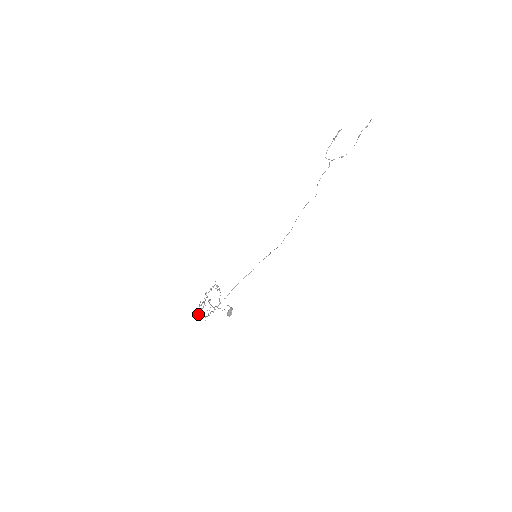
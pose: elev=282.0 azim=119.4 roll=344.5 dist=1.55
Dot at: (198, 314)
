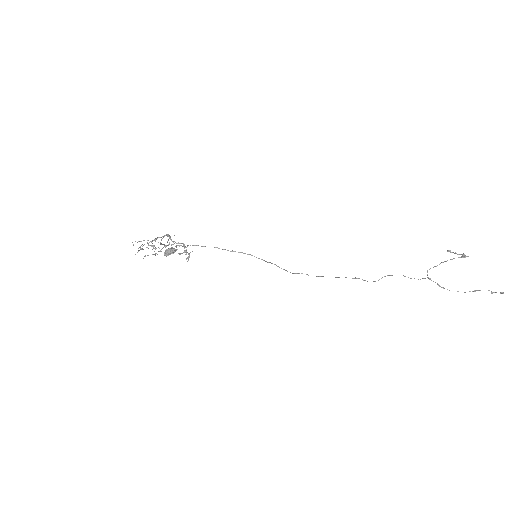
Dot at: (138, 241)
